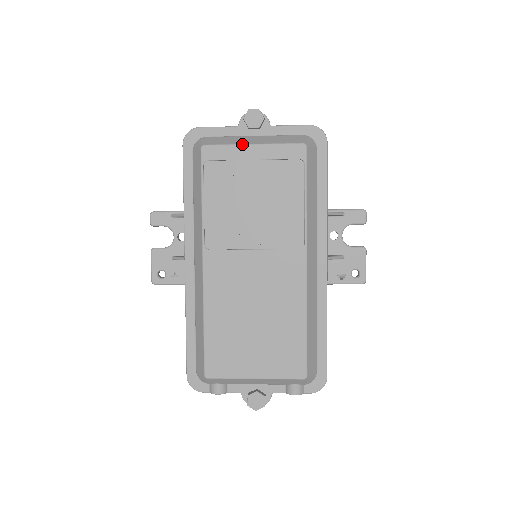
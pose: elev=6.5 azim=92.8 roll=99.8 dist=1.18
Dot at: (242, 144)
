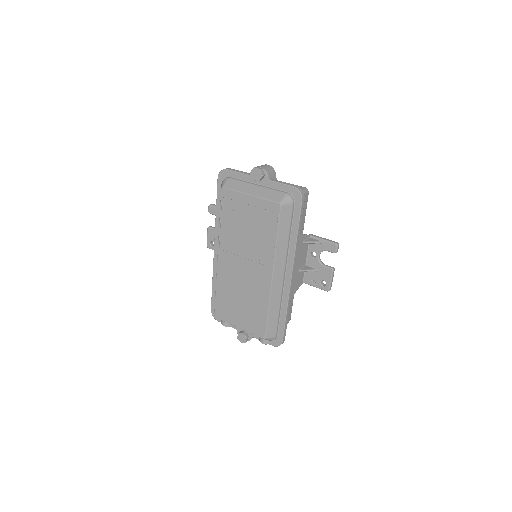
Dot at: (244, 193)
